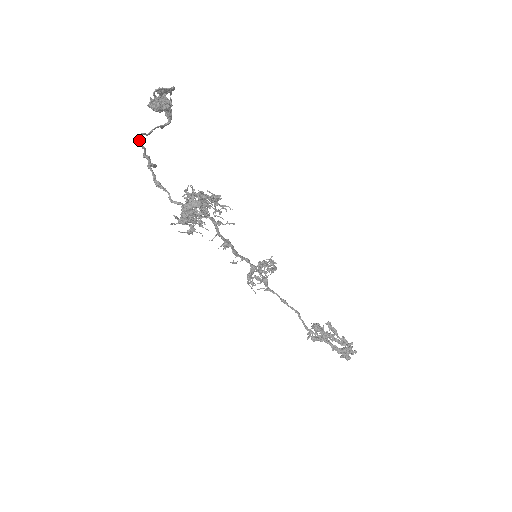
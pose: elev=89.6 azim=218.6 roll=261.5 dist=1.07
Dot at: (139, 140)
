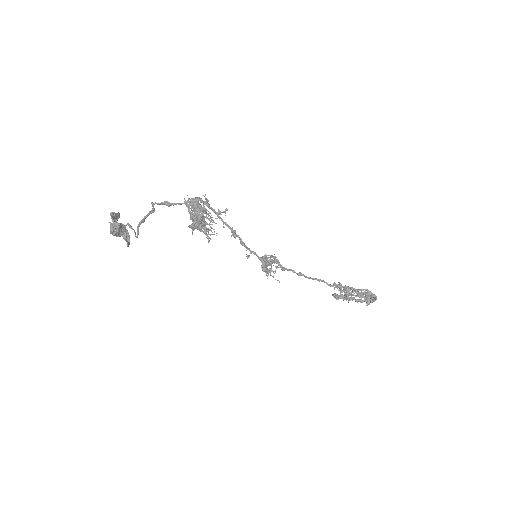
Dot at: (127, 224)
